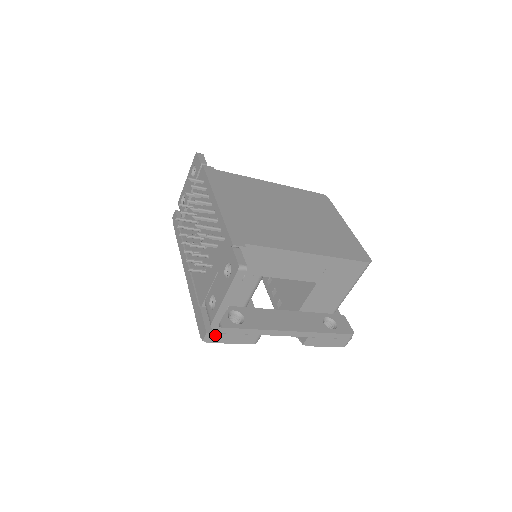
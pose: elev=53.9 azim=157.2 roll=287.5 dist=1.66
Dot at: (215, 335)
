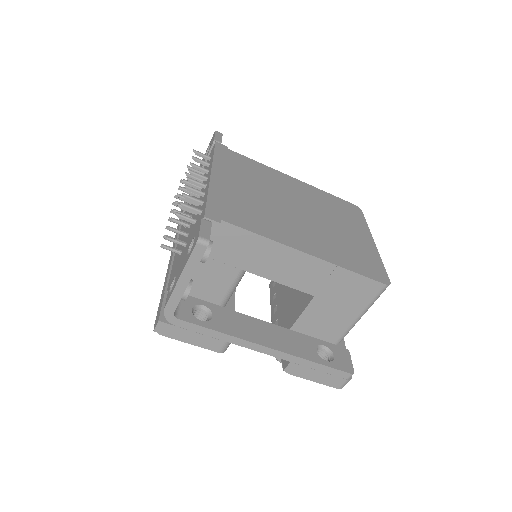
Dot at: (169, 327)
